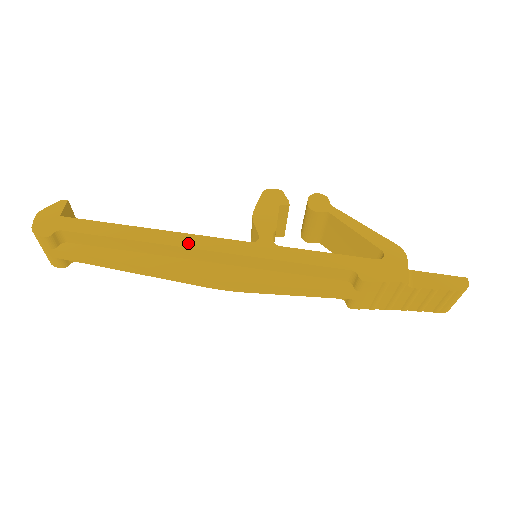
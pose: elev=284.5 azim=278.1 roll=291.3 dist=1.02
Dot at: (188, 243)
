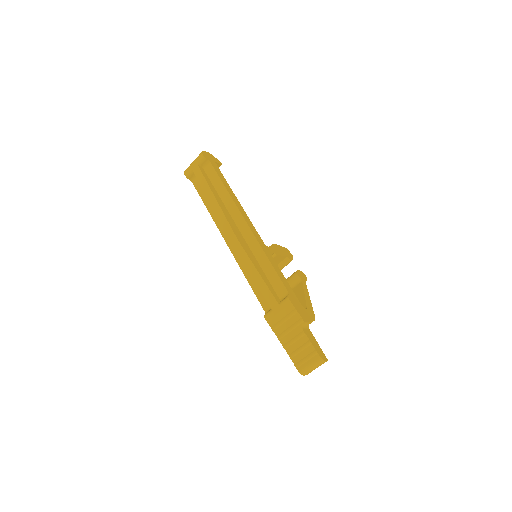
Dot at: (244, 215)
